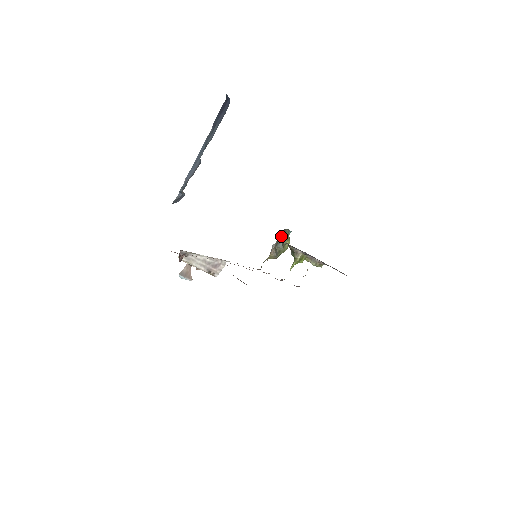
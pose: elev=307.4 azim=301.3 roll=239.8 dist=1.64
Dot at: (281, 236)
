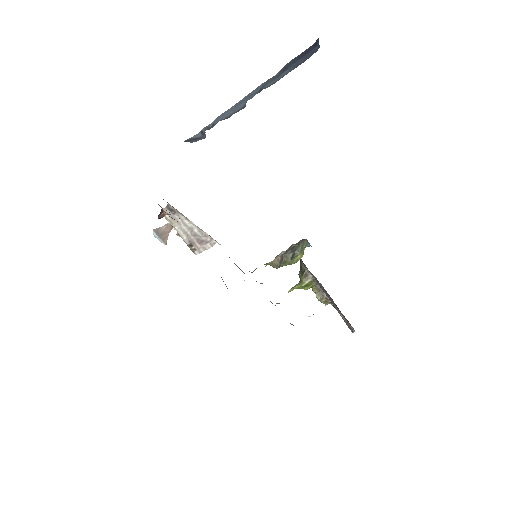
Dot at: occluded
